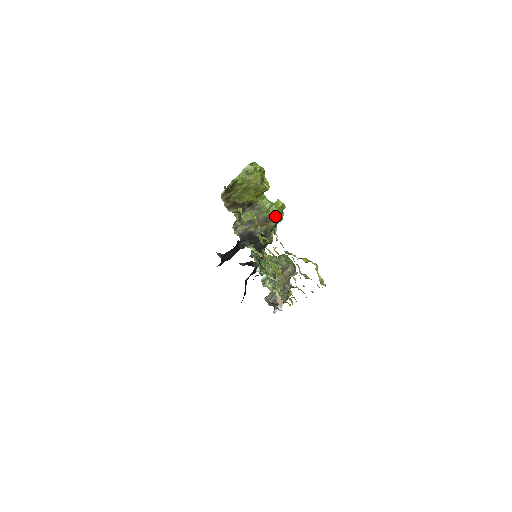
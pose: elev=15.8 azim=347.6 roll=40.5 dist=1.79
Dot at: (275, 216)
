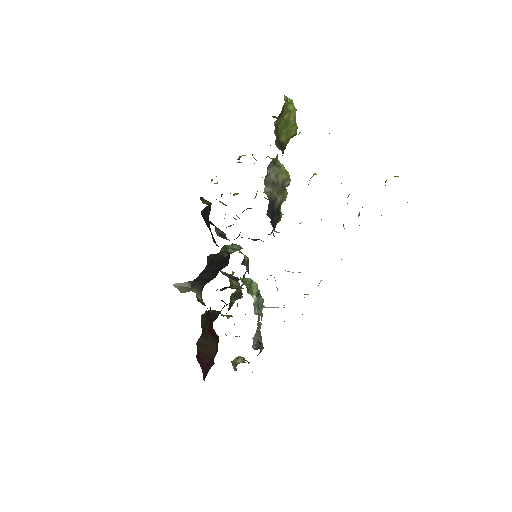
Dot at: (290, 181)
